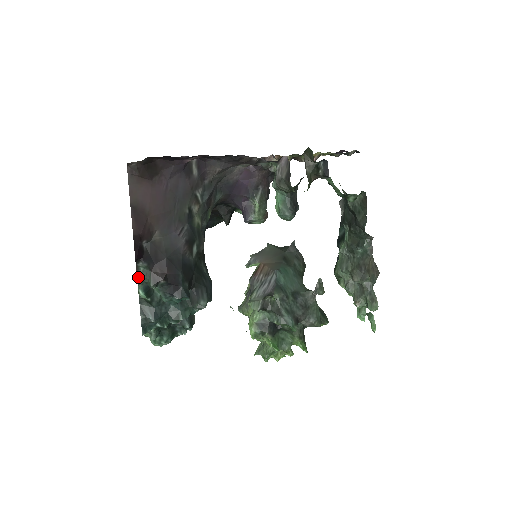
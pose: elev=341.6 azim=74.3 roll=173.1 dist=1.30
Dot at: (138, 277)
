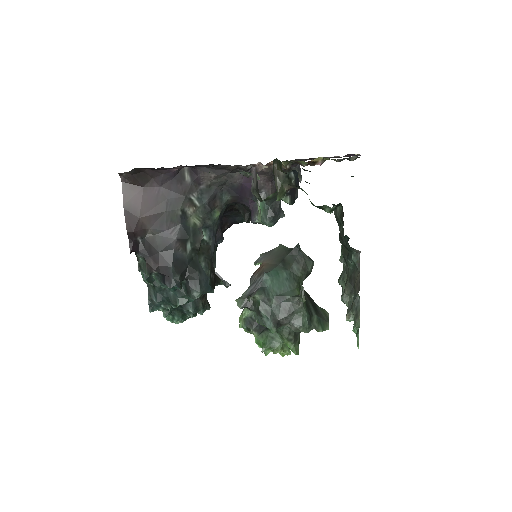
Dot at: (139, 266)
